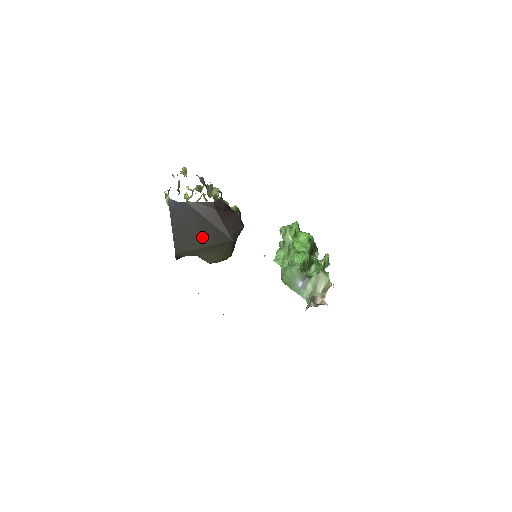
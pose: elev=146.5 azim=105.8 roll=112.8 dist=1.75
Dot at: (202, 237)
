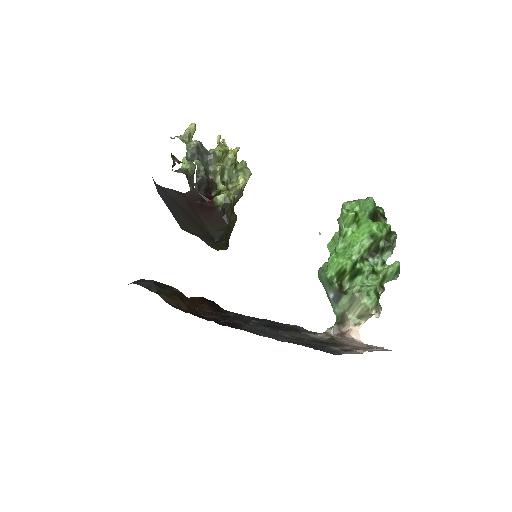
Dot at: (191, 224)
